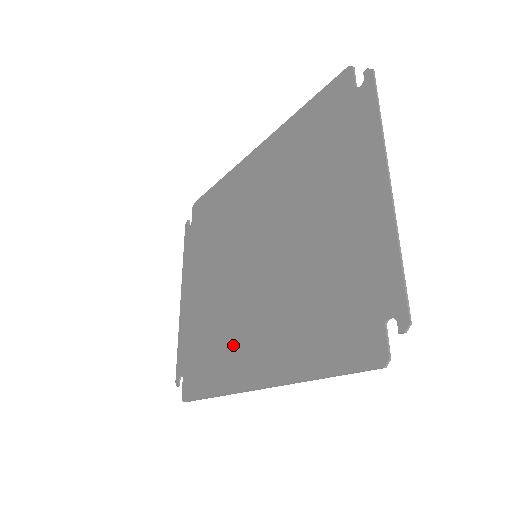
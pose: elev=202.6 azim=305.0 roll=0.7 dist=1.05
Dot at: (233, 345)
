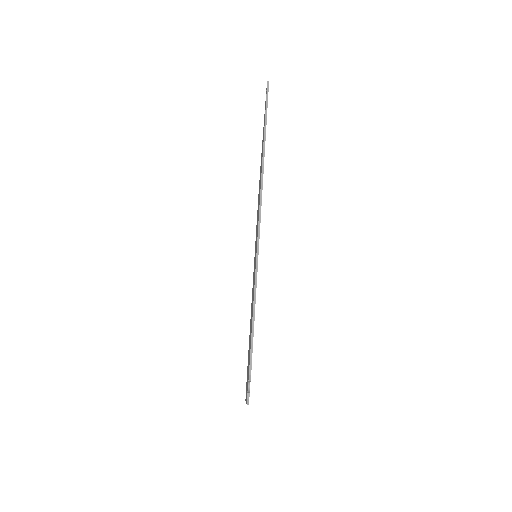
Dot at: occluded
